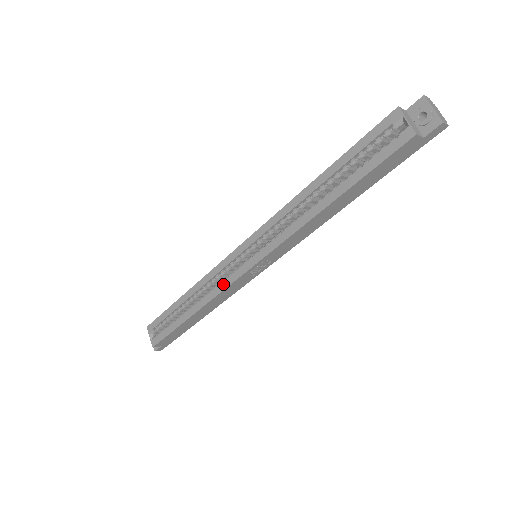
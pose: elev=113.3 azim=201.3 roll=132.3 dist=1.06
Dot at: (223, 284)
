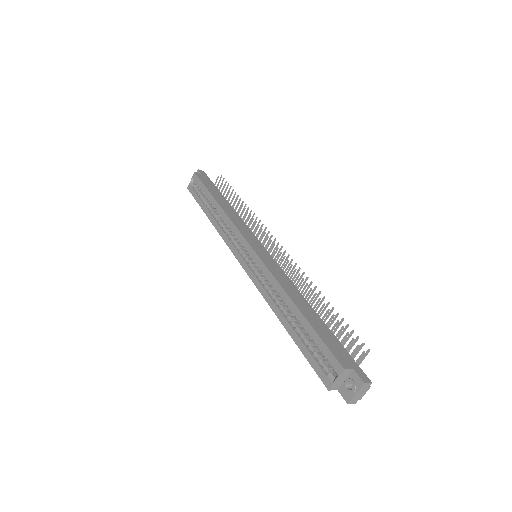
Dot at: (228, 241)
